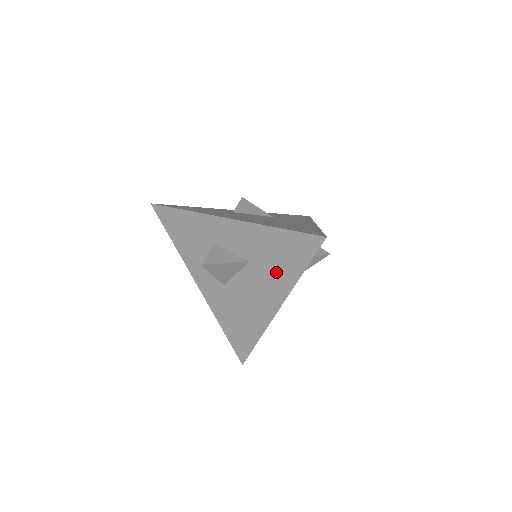
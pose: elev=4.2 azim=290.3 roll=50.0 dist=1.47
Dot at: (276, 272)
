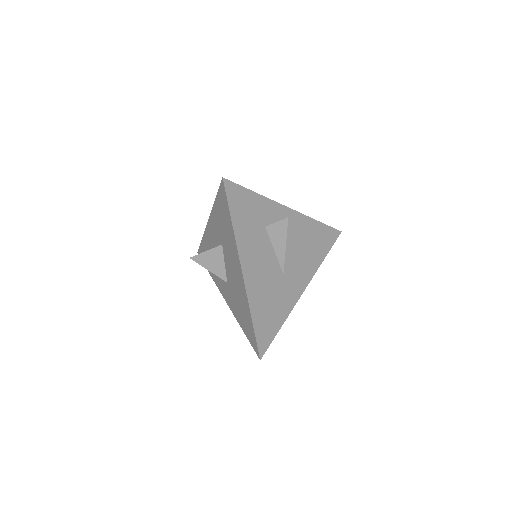
Dot at: (228, 237)
